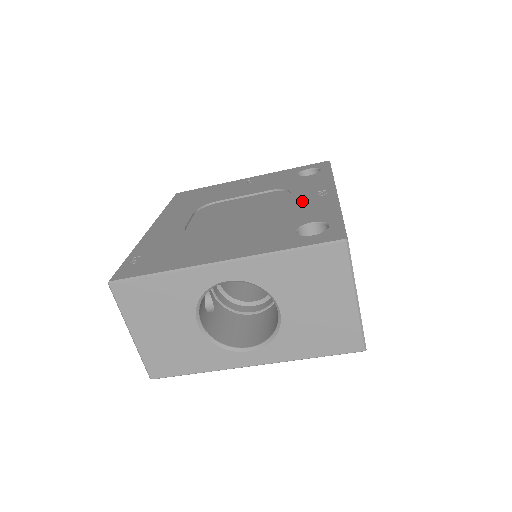
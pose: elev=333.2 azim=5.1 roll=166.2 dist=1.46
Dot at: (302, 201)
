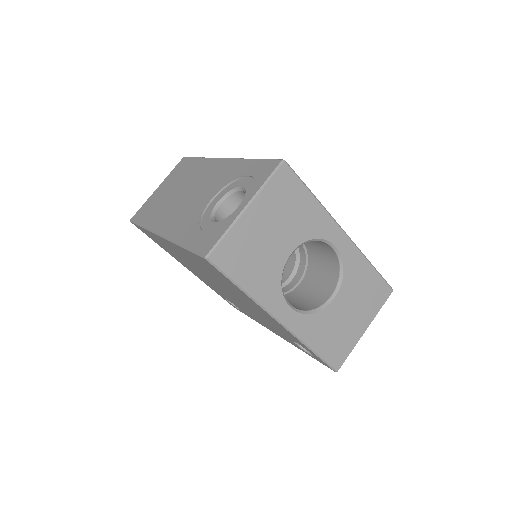
Dot at: occluded
